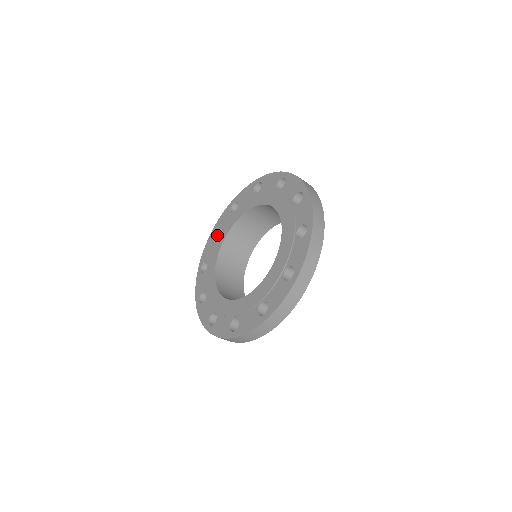
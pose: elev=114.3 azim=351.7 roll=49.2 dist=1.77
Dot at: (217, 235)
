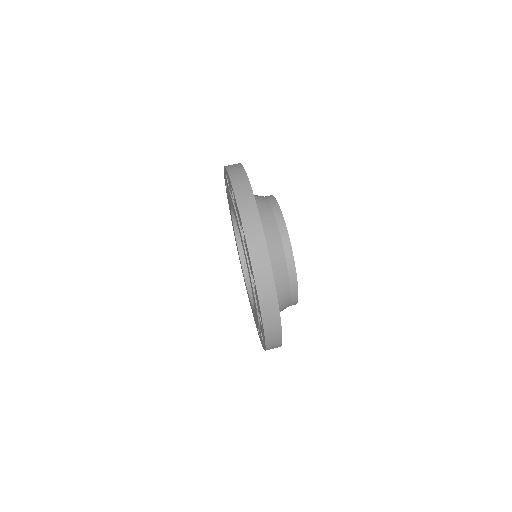
Dot at: occluded
